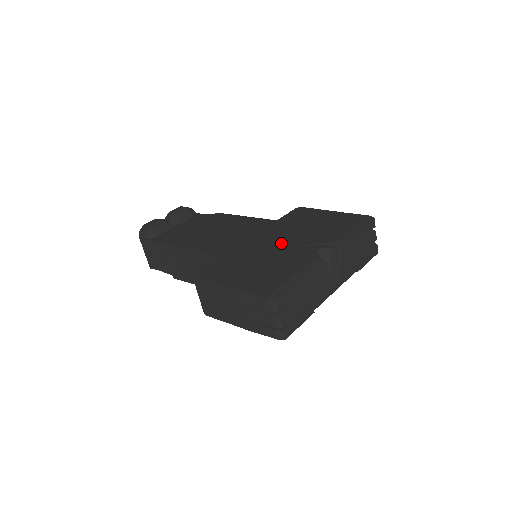
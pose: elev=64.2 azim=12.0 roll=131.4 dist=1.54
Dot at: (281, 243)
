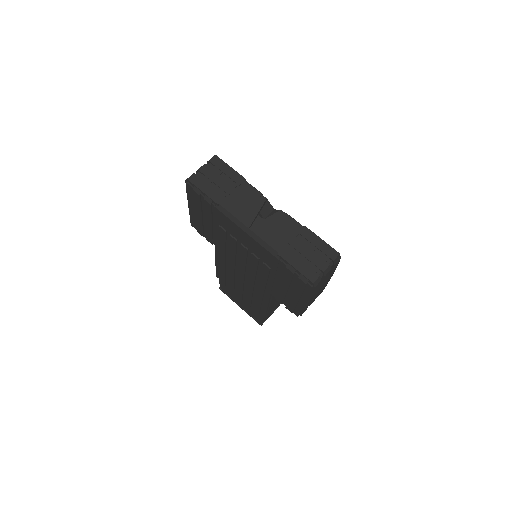
Dot at: occluded
